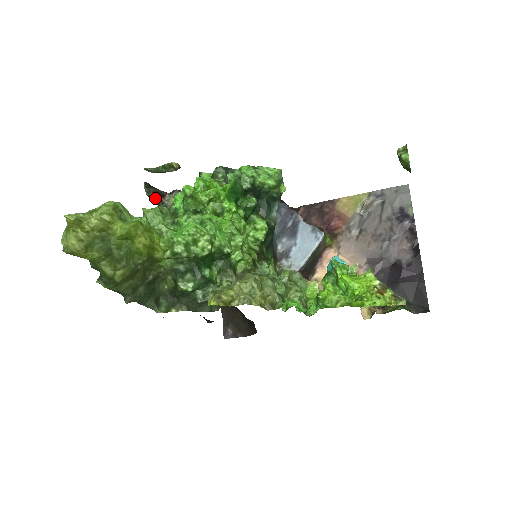
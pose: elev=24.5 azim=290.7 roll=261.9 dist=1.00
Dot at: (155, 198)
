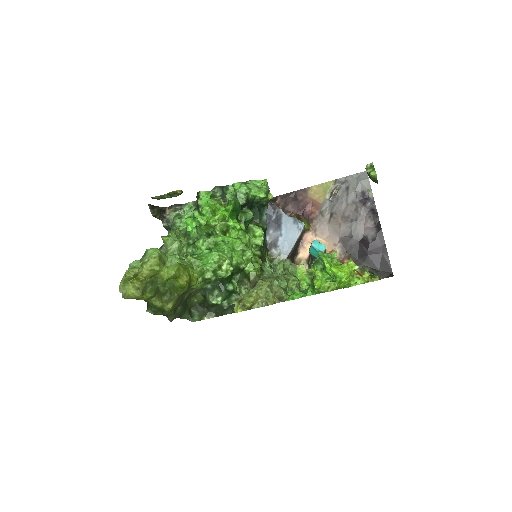
Dot at: (159, 216)
